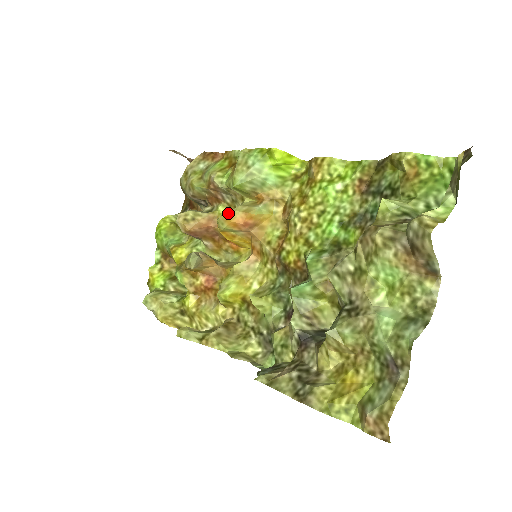
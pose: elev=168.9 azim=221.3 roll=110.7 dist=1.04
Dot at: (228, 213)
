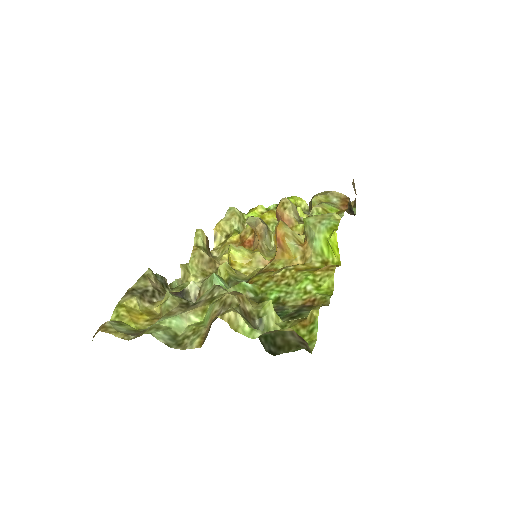
Dot at: (283, 224)
